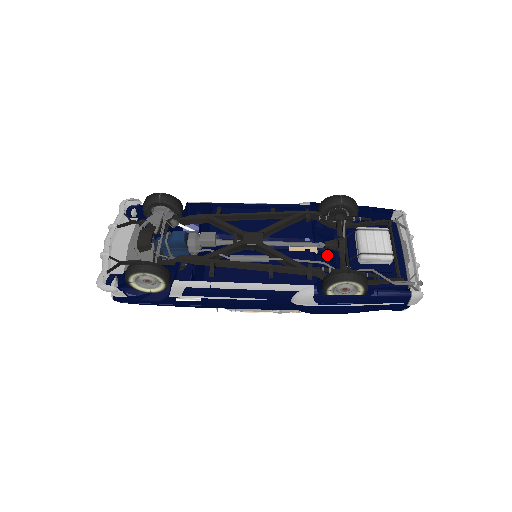
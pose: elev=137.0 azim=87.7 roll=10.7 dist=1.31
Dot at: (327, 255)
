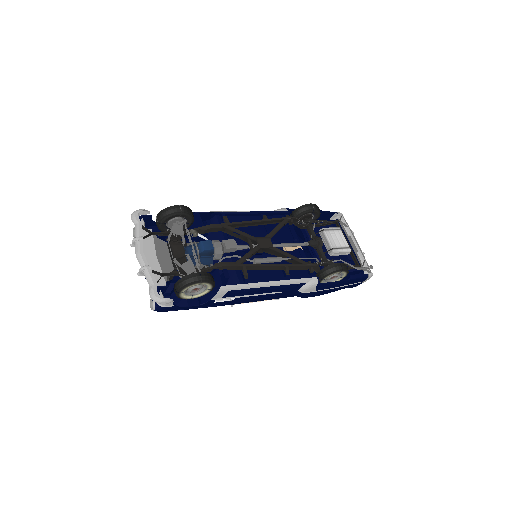
Dot at: occluded
